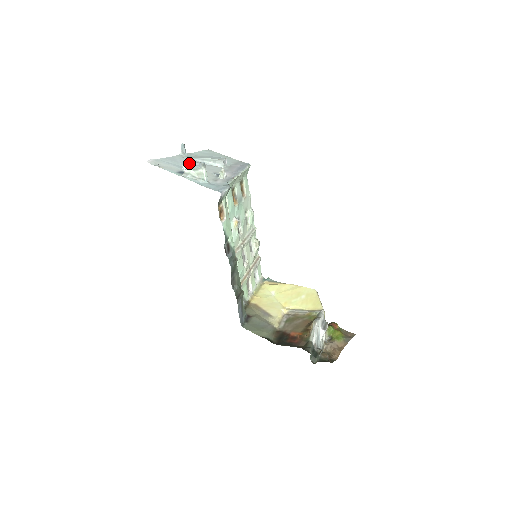
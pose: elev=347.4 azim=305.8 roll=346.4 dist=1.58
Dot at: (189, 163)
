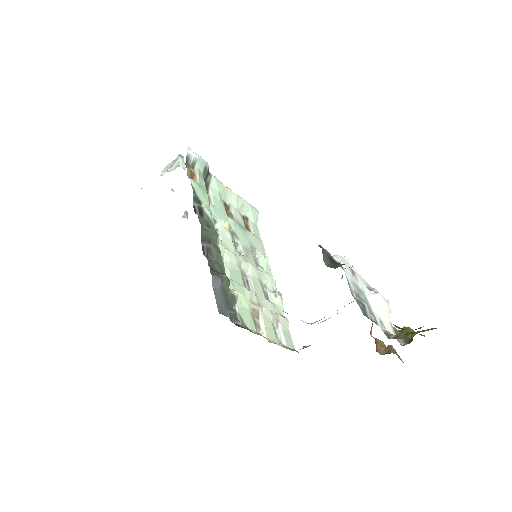
Dot at: (168, 166)
